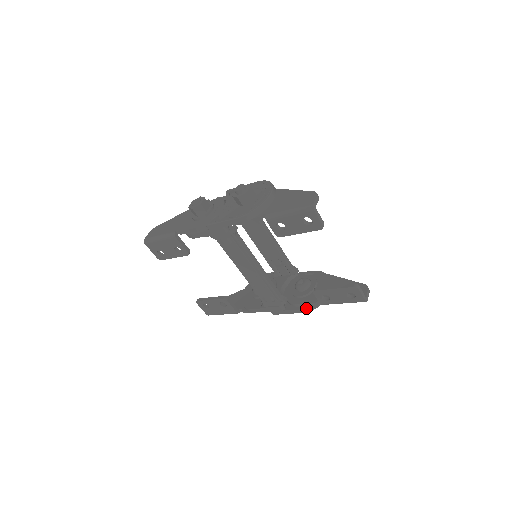
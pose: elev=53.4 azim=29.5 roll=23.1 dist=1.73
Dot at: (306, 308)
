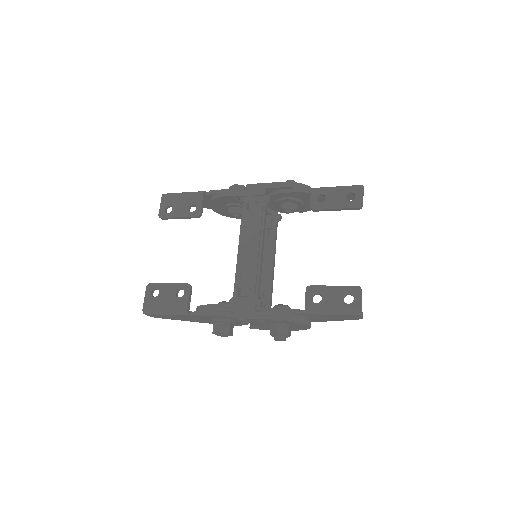
Dot at: (283, 313)
